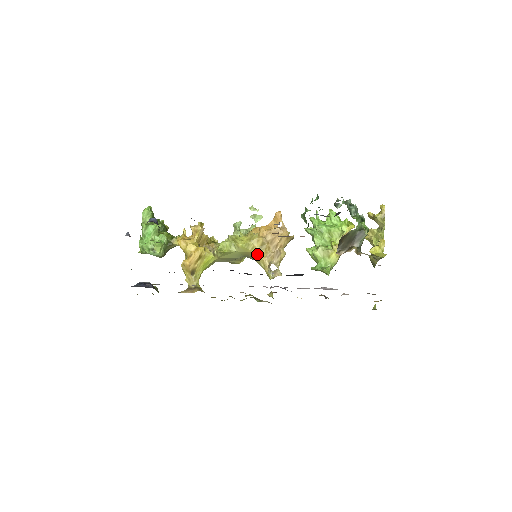
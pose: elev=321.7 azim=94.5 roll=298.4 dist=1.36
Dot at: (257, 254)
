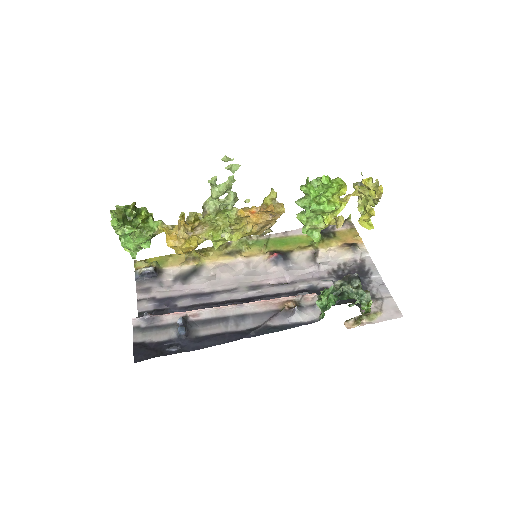
Dot at: occluded
